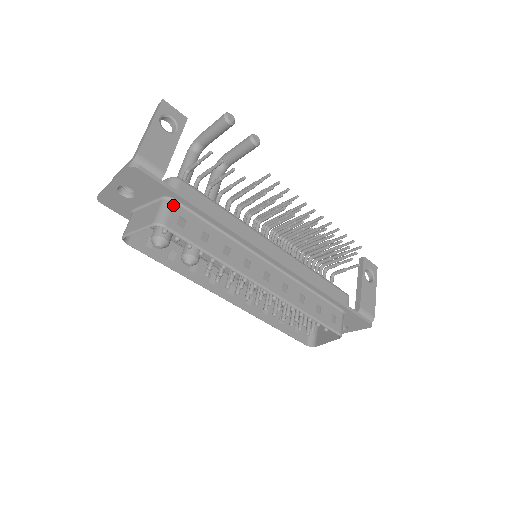
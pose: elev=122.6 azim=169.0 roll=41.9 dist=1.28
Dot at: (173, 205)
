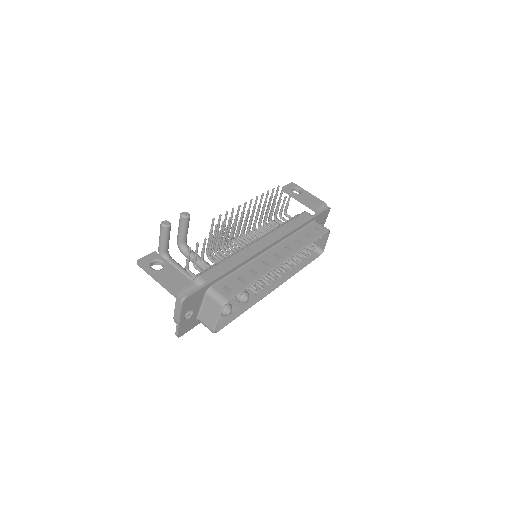
Dot at: (214, 289)
